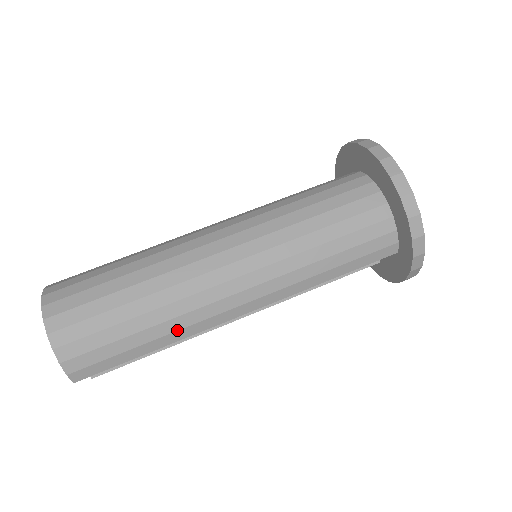
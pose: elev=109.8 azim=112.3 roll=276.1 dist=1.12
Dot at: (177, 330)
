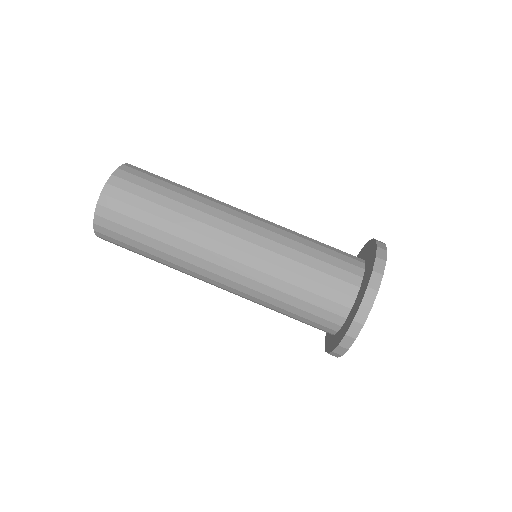
Dot at: occluded
